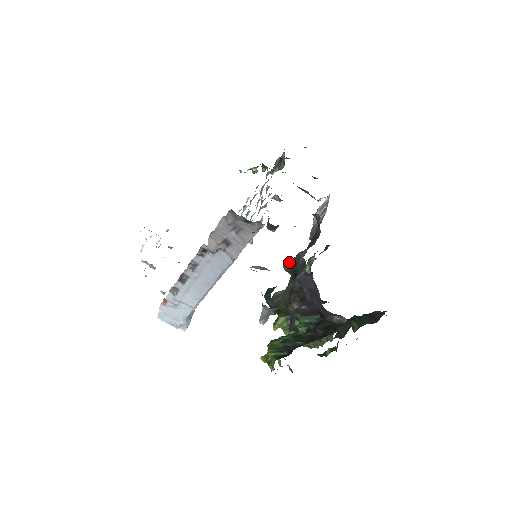
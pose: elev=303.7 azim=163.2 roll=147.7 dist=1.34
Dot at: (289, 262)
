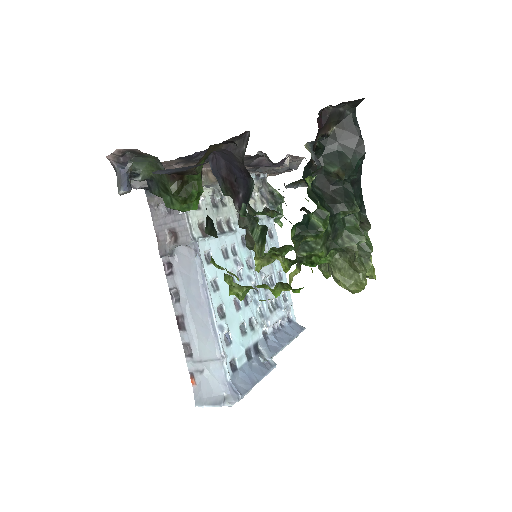
Dot at: occluded
